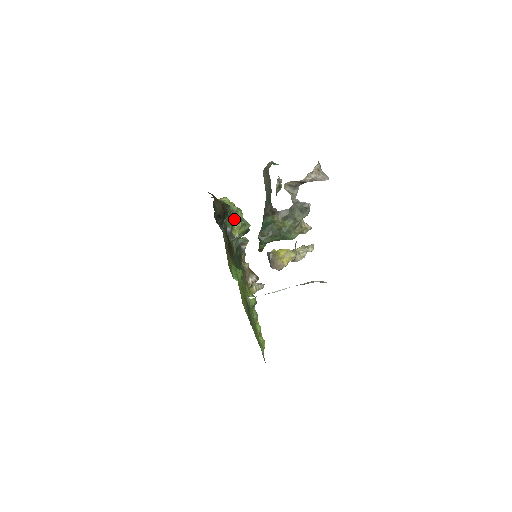
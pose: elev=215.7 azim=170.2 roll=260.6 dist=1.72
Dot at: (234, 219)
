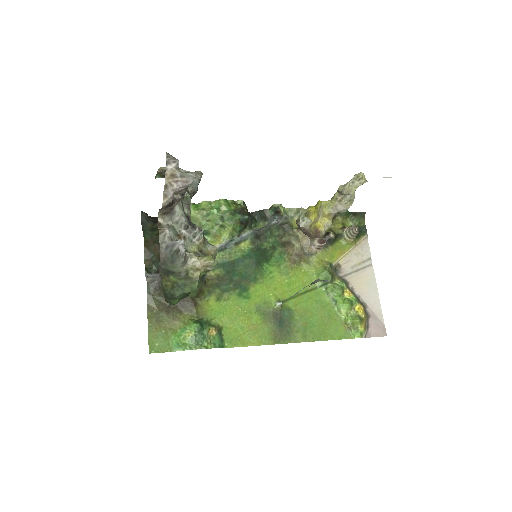
Dot at: occluded
